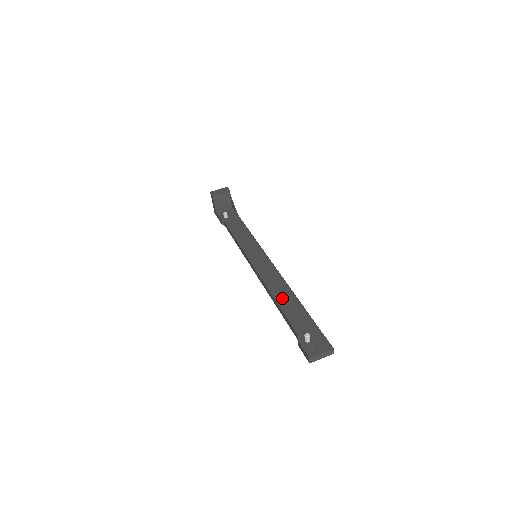
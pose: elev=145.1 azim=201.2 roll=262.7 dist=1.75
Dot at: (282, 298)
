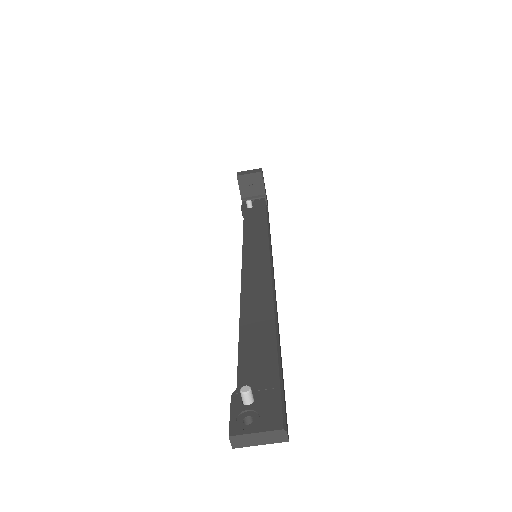
Dot at: (252, 319)
